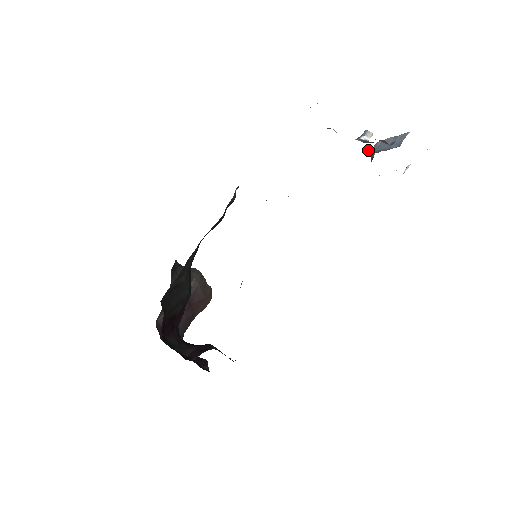
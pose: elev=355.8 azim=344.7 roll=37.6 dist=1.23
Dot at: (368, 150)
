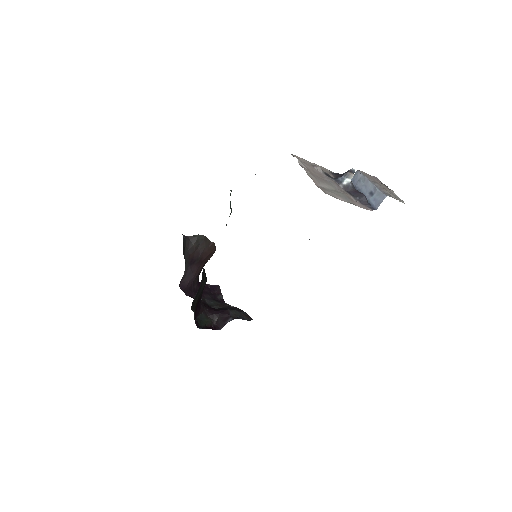
Dot at: occluded
